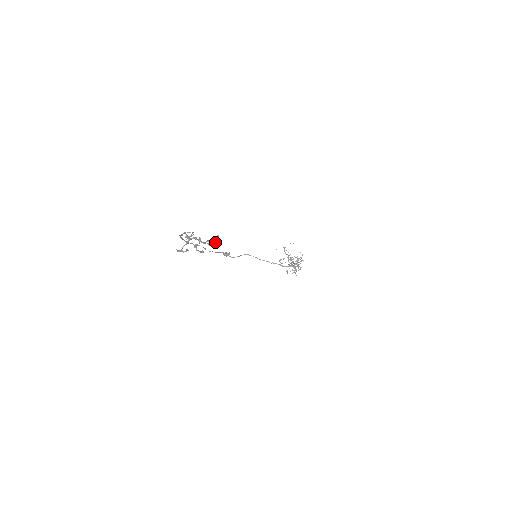
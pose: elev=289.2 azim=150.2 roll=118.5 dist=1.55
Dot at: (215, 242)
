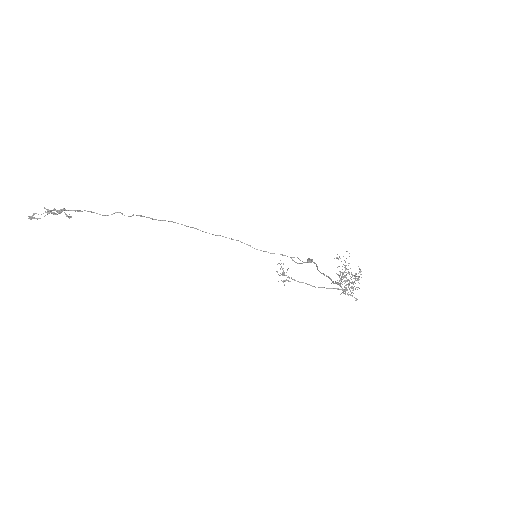
Dot at: (54, 213)
